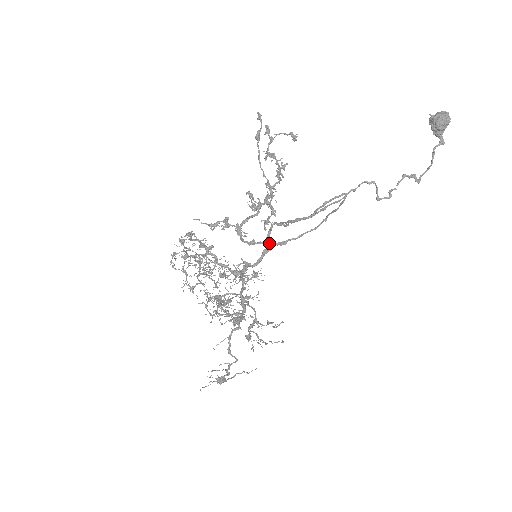
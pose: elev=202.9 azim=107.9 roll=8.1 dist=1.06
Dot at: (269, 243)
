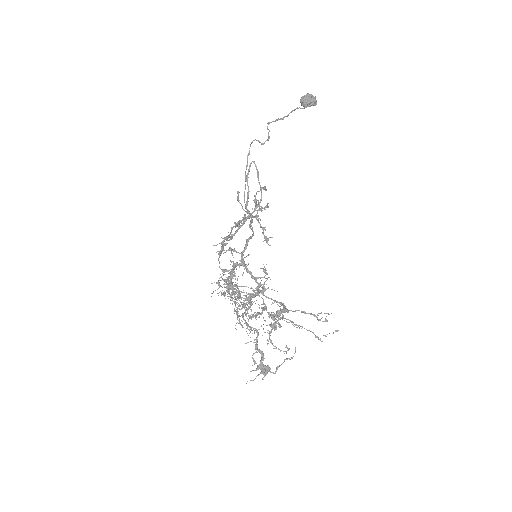
Dot at: (238, 228)
